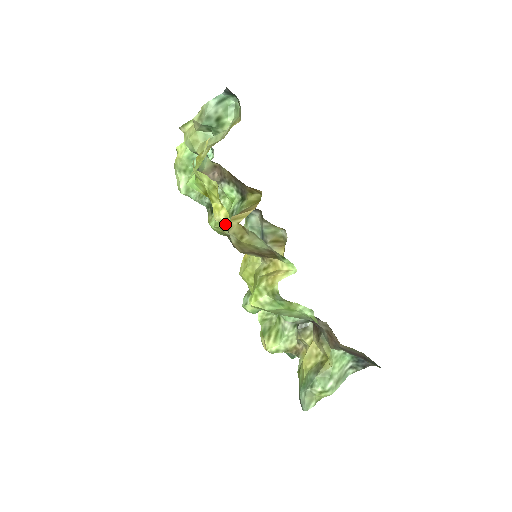
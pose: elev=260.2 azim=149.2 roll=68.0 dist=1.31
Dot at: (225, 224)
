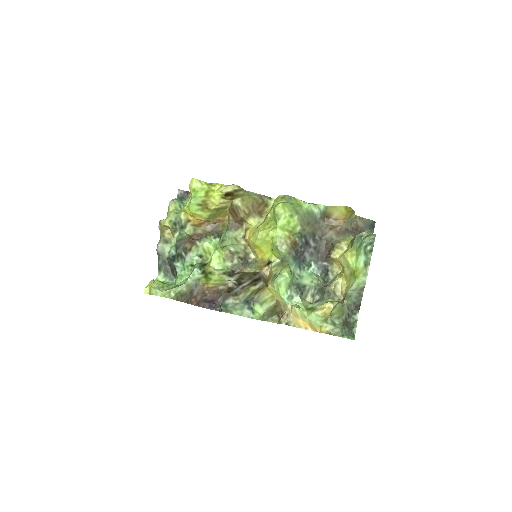
Dot at: (229, 189)
